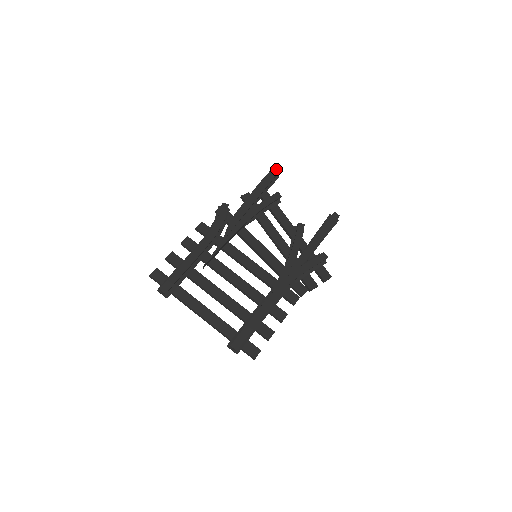
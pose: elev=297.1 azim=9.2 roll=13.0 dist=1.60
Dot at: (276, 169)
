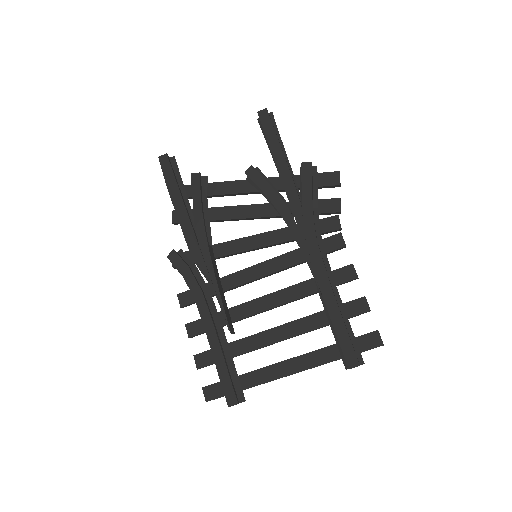
Dot at: (162, 157)
